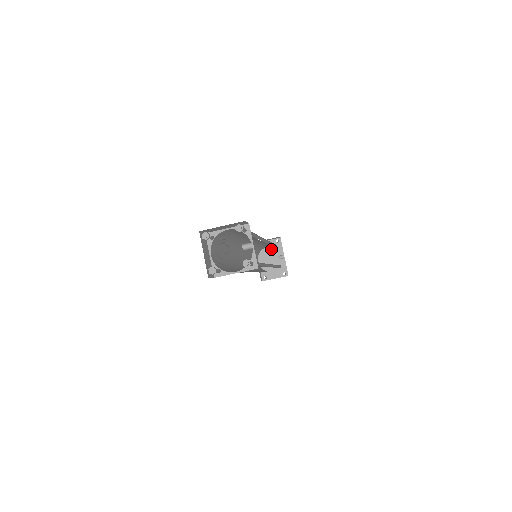
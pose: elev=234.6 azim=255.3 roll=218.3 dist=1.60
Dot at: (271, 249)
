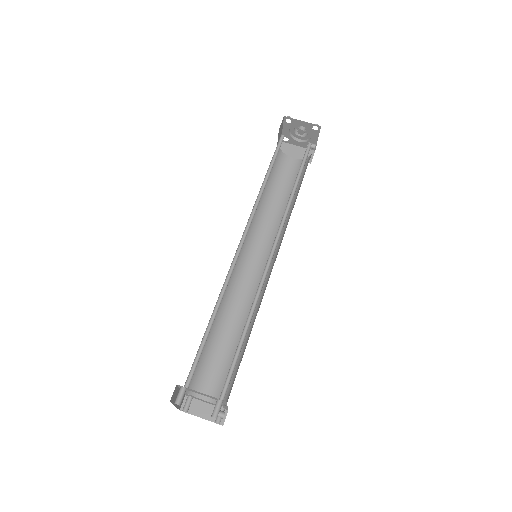
Dot at: occluded
